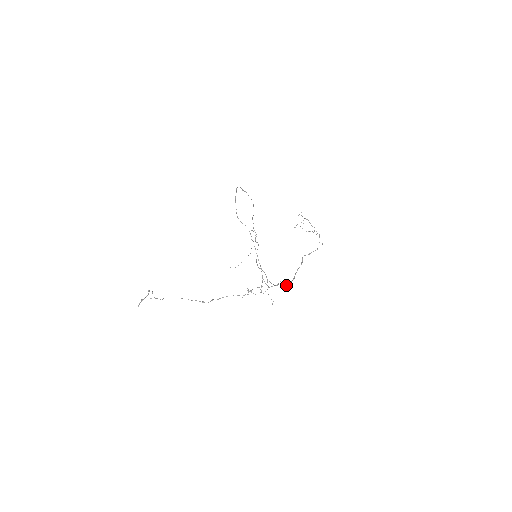
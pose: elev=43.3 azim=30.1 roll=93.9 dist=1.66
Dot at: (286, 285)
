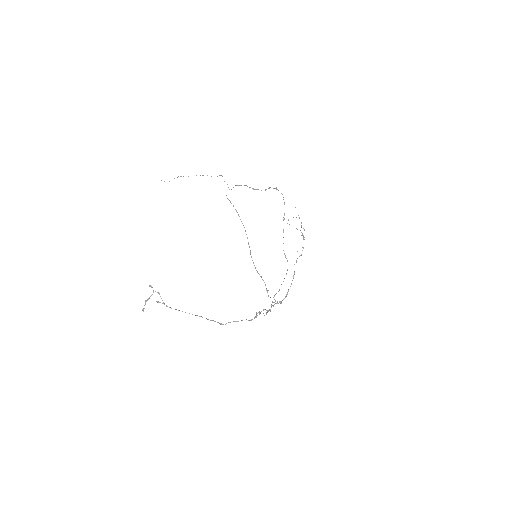
Dot at: occluded
